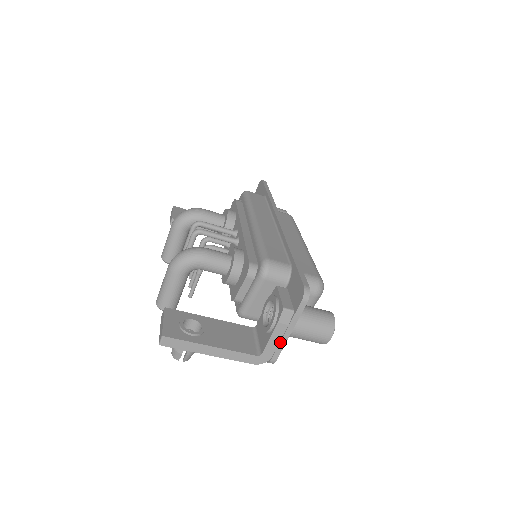
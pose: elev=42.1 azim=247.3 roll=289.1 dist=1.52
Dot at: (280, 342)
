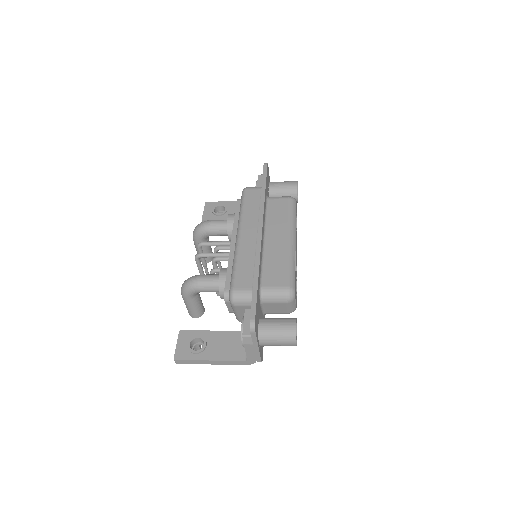
Dot at: (255, 353)
